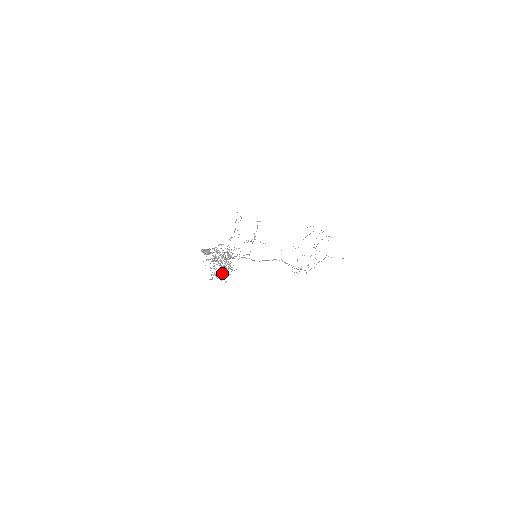
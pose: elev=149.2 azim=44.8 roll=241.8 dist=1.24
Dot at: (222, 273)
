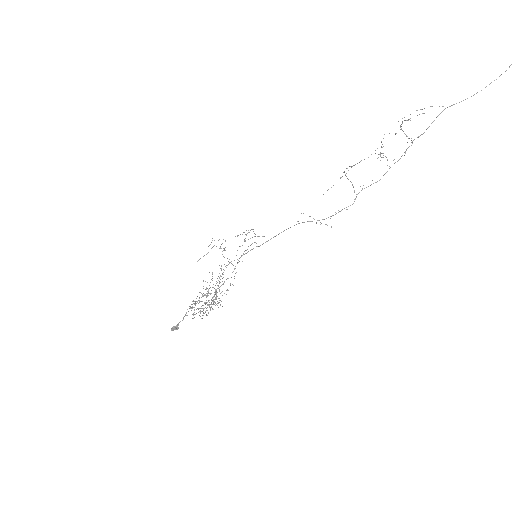
Dot at: occluded
